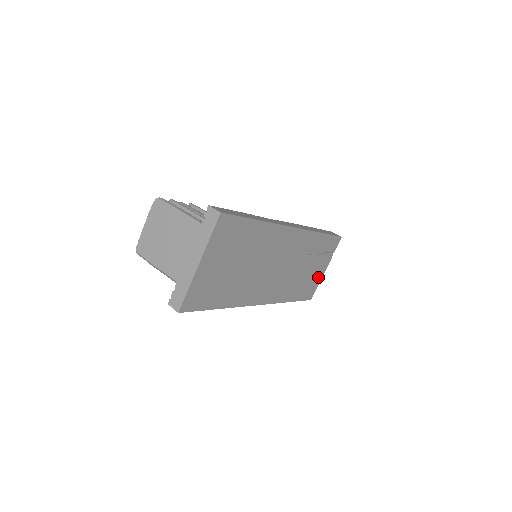
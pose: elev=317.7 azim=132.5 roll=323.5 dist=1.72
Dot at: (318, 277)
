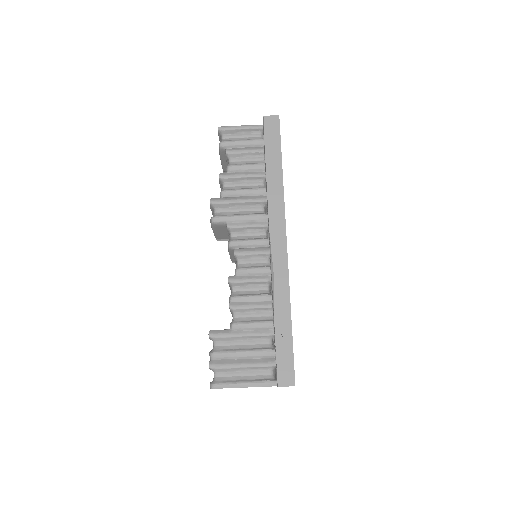
Dot at: occluded
